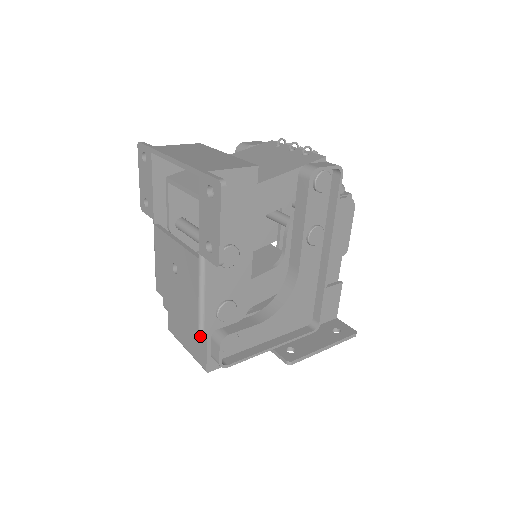
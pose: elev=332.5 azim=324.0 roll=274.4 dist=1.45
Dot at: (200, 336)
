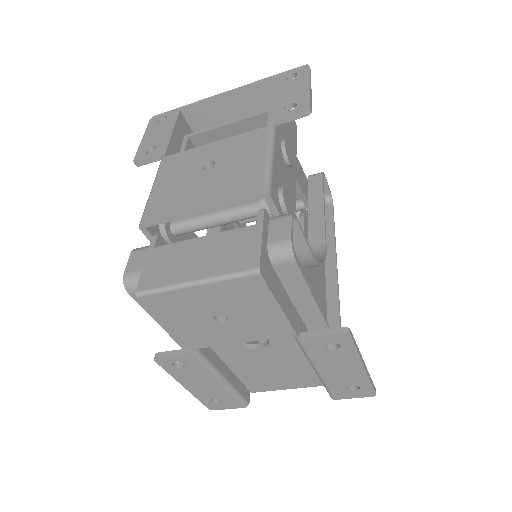
Dot at: (244, 229)
